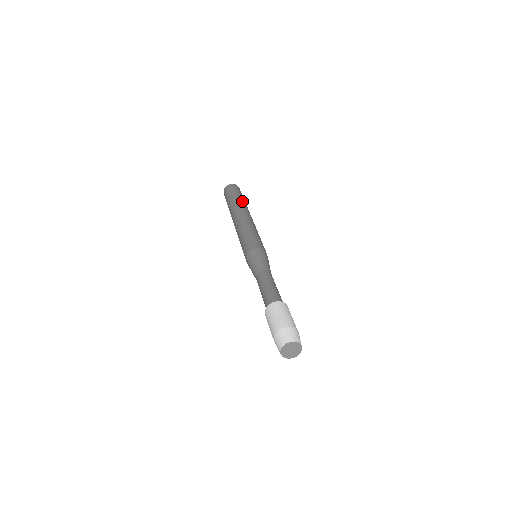
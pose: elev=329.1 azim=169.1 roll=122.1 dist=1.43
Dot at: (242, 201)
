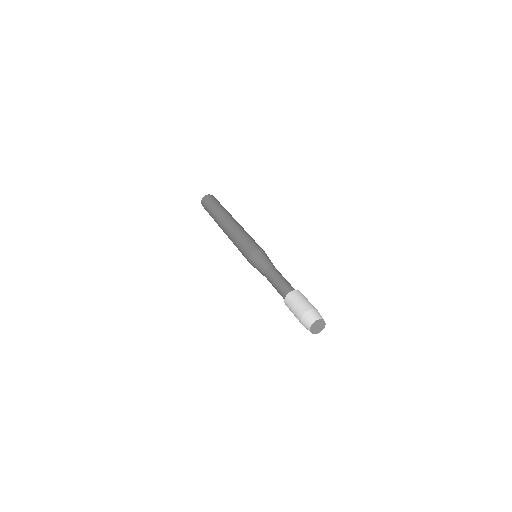
Dot at: (219, 210)
